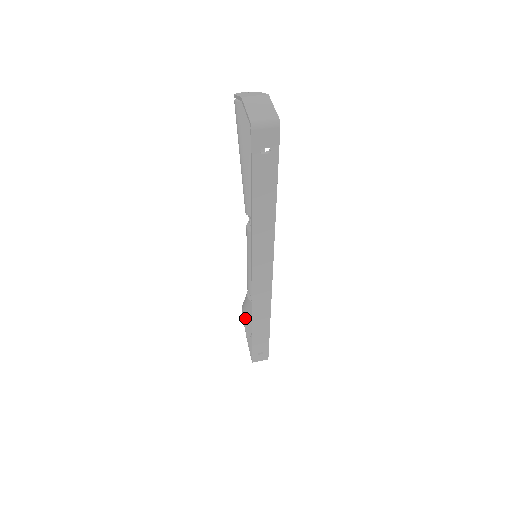
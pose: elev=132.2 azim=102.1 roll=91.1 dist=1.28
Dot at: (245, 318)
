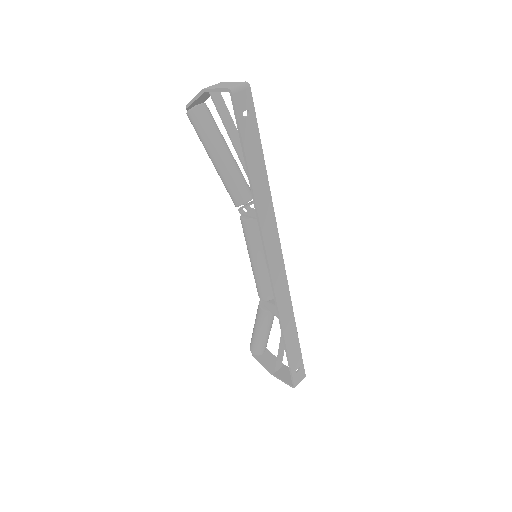
Dot at: (259, 359)
